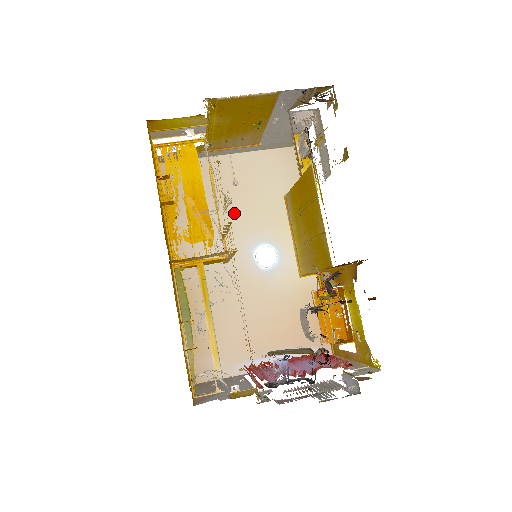
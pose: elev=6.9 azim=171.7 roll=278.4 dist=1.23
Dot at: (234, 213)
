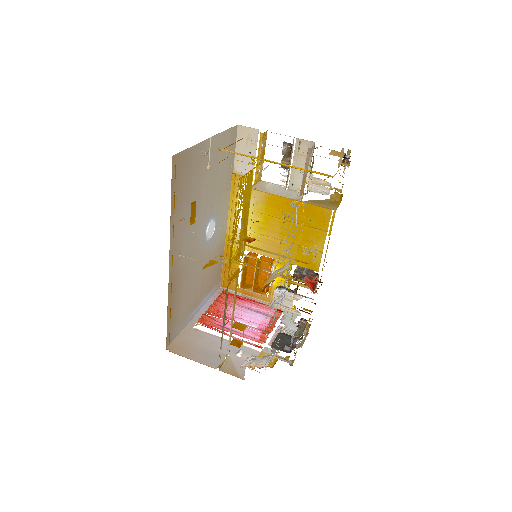
Dot at: (203, 197)
